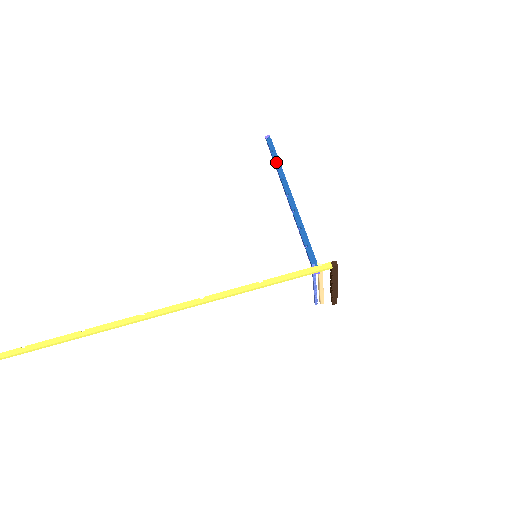
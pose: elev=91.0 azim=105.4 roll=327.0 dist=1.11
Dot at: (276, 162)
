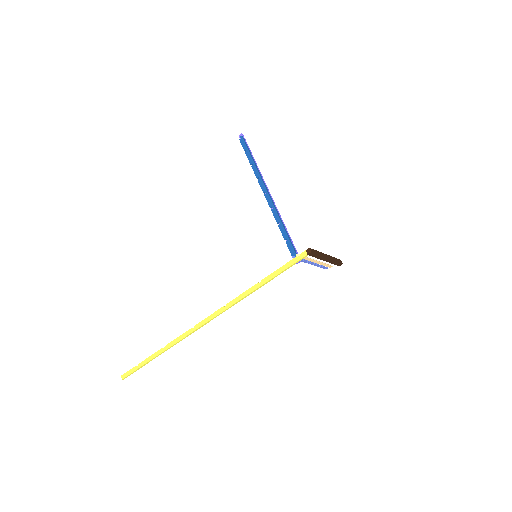
Dot at: (250, 162)
